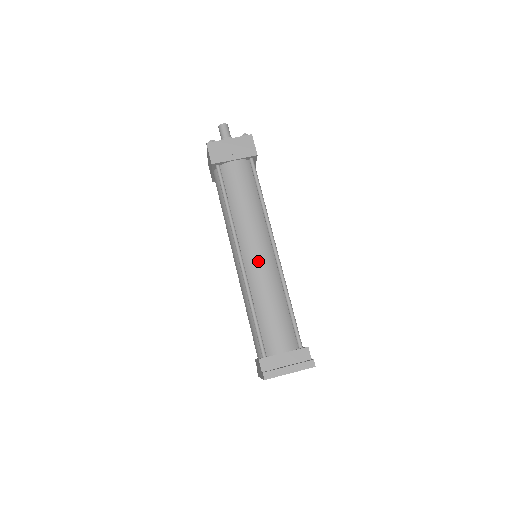
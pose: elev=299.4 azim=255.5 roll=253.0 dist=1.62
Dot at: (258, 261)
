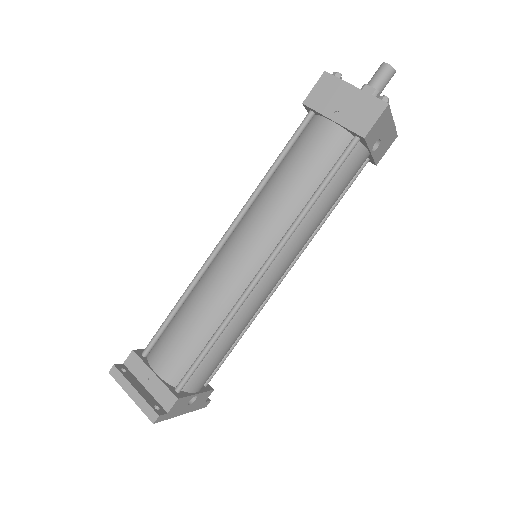
Dot at: (231, 261)
